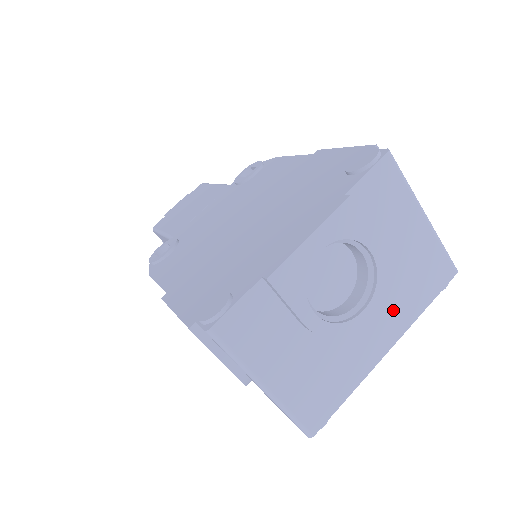
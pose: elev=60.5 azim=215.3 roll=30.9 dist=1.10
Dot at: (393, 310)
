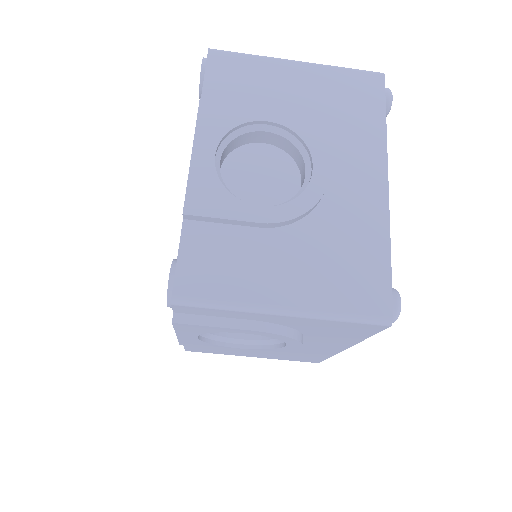
Dot at: (351, 149)
